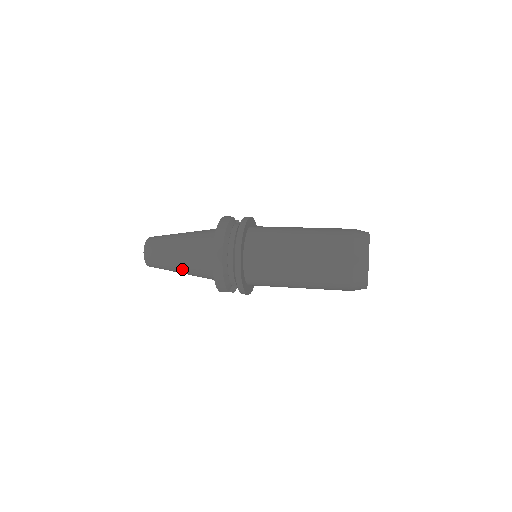
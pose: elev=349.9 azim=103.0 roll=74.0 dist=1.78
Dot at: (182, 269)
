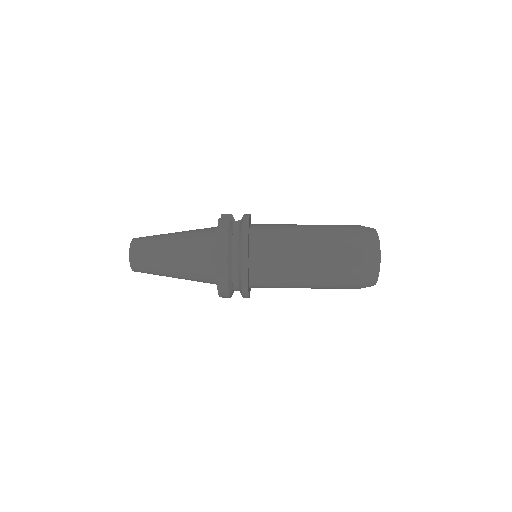
Dot at: (177, 277)
